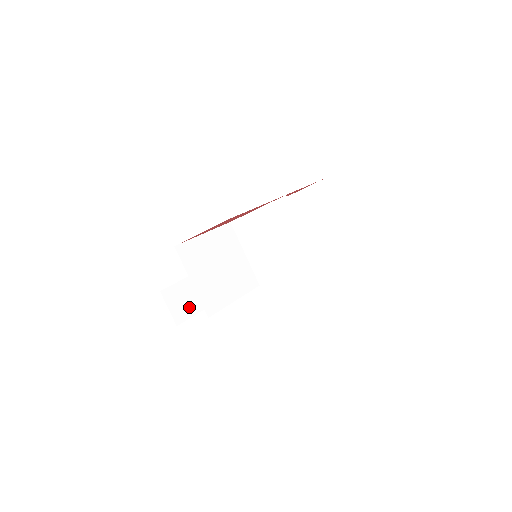
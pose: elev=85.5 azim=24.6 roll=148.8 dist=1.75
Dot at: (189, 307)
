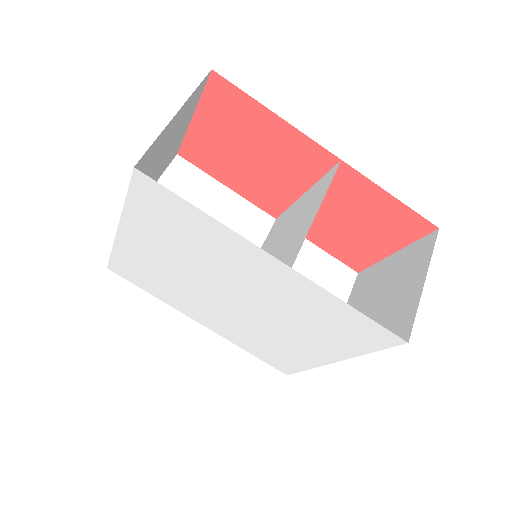
Dot at: occluded
